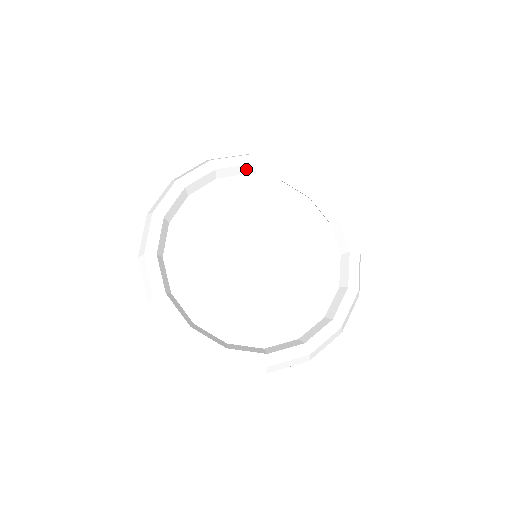
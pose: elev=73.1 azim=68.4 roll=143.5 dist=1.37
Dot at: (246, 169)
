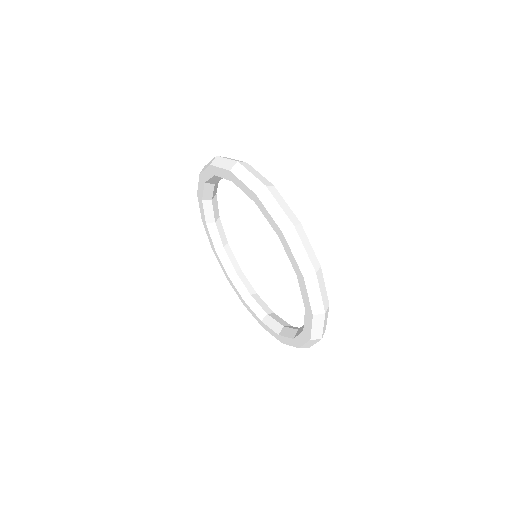
Dot at: (237, 268)
